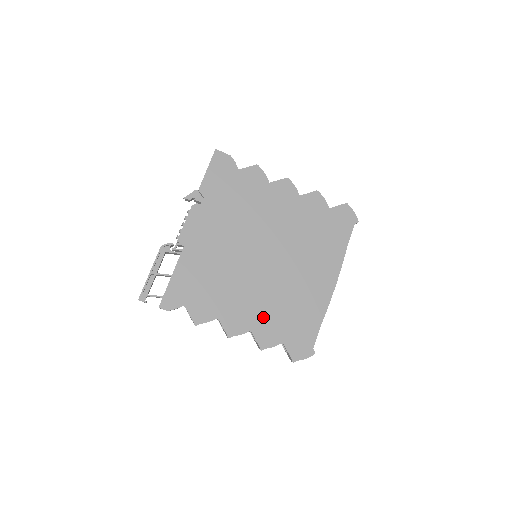
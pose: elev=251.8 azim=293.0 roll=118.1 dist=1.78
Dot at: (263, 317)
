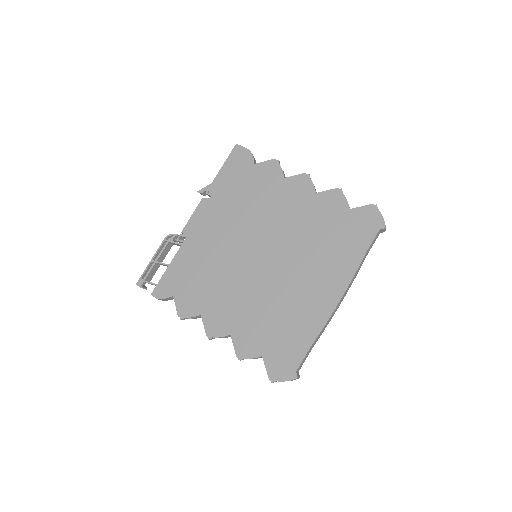
Dot at: (247, 323)
